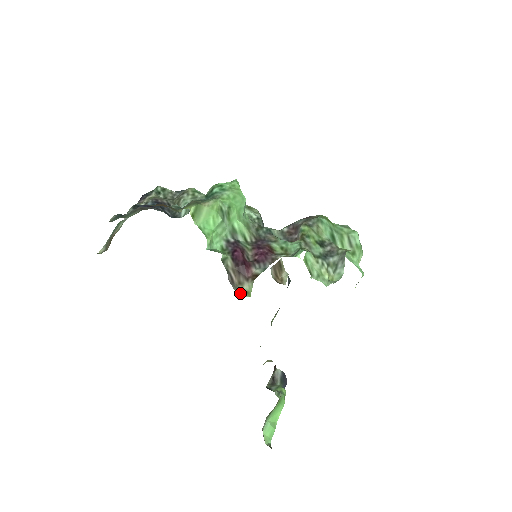
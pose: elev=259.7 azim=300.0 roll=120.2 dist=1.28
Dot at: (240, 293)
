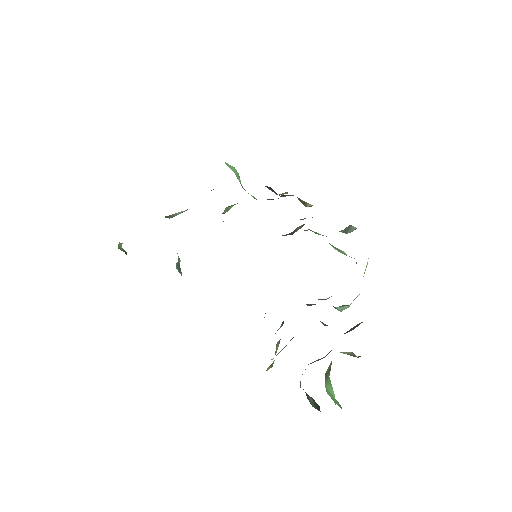
Dot at: occluded
